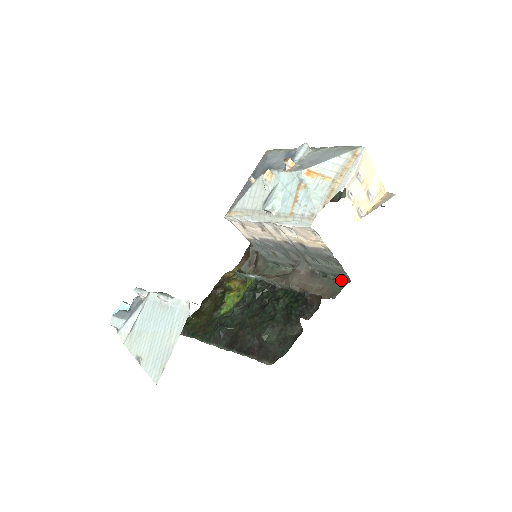
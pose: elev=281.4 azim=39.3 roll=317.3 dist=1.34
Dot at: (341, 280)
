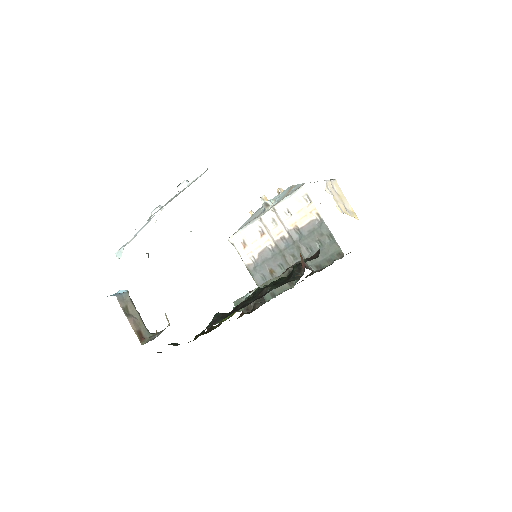
Dot at: occluded
